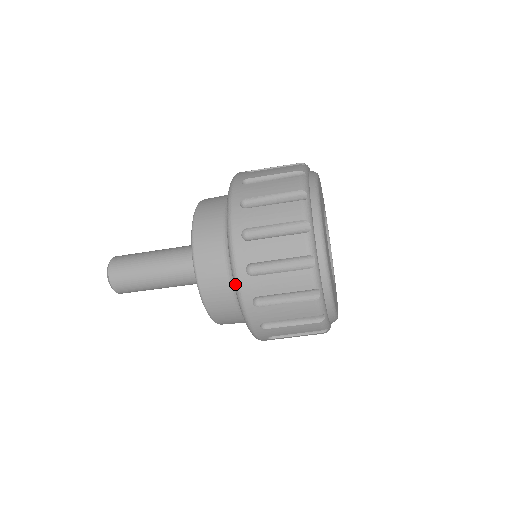
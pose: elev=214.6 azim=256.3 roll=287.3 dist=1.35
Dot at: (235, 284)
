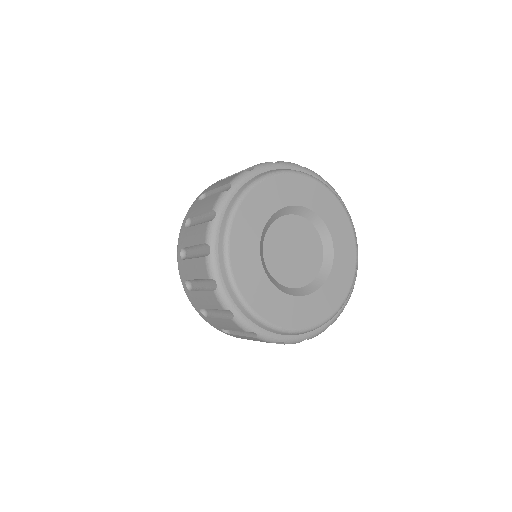
Dot at: (204, 319)
